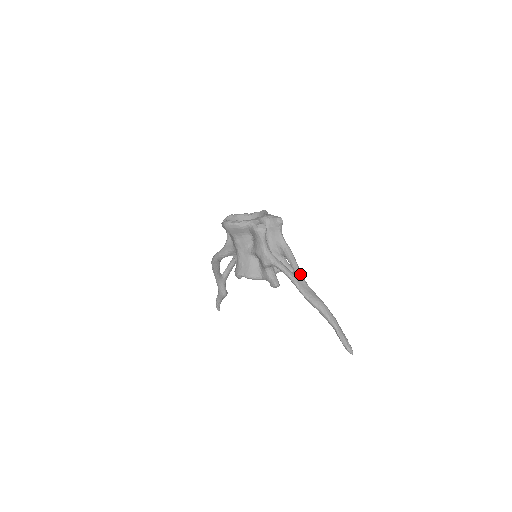
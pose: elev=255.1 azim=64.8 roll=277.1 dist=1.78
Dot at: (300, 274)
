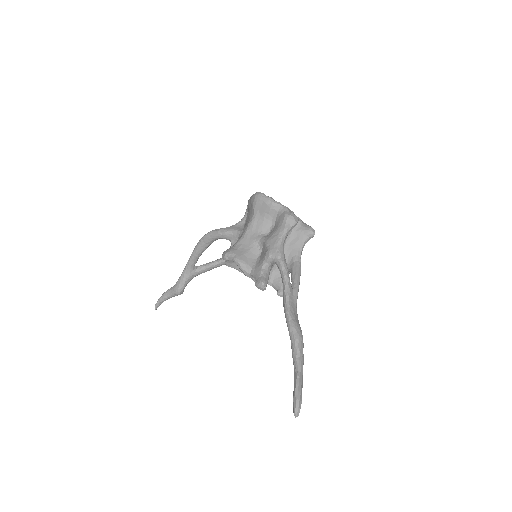
Dot at: (297, 292)
